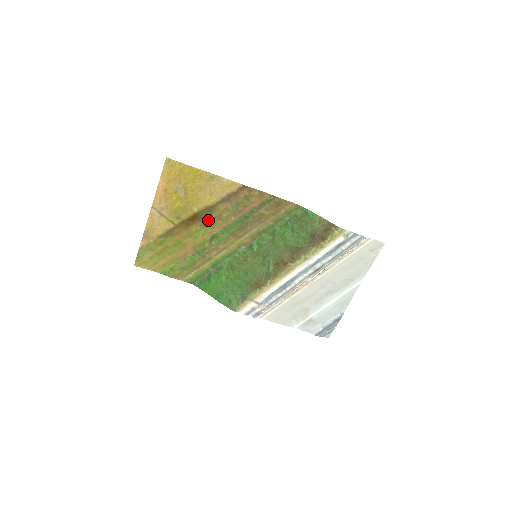
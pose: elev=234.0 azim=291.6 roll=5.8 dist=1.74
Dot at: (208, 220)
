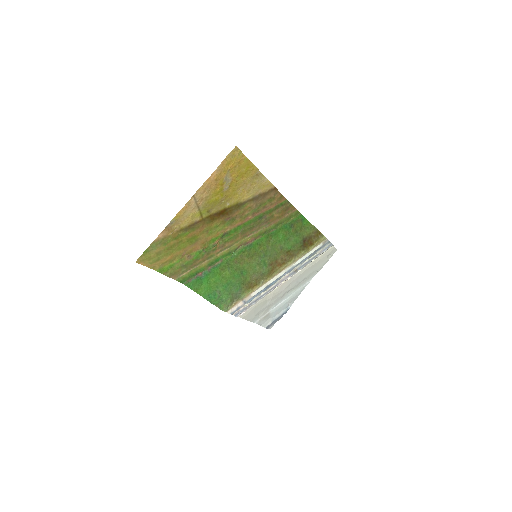
Dot at: (231, 216)
